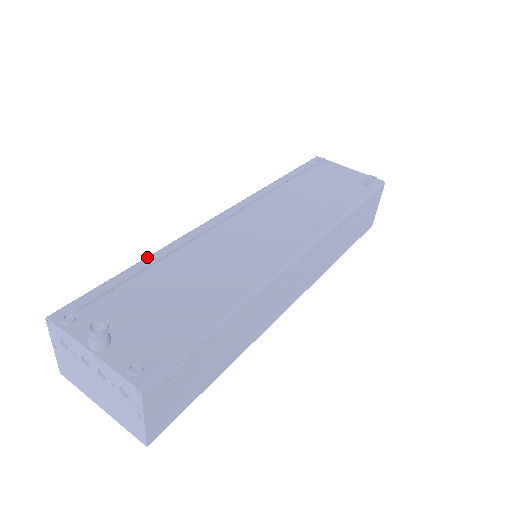
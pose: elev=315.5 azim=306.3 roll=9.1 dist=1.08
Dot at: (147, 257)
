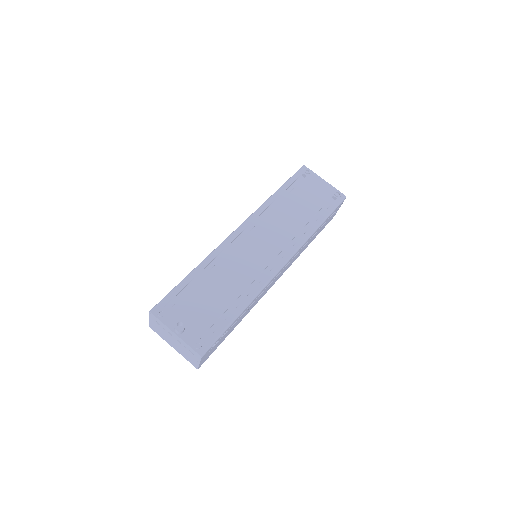
Dot at: (196, 268)
